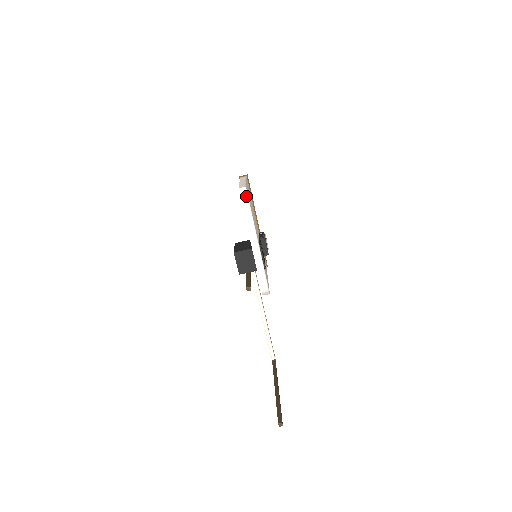
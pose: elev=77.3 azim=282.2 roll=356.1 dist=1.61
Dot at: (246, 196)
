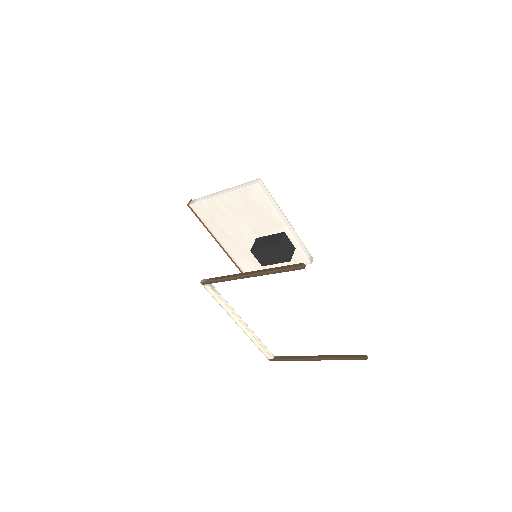
Dot at: (264, 187)
